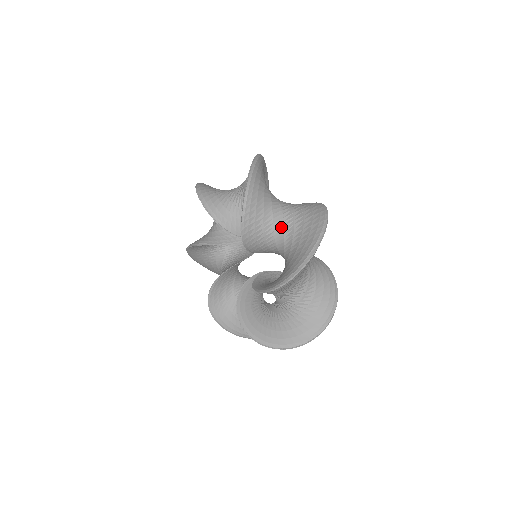
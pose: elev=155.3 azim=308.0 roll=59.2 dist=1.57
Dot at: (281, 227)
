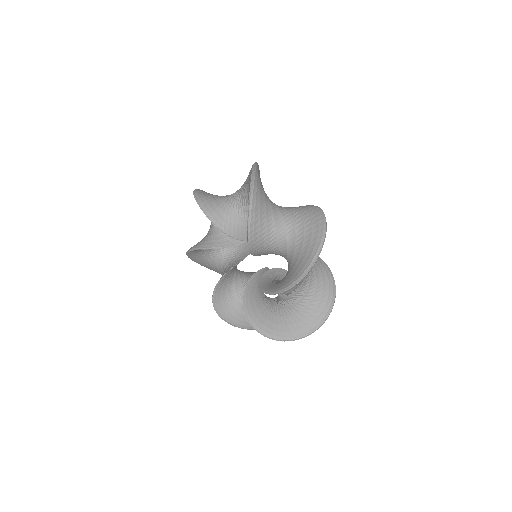
Dot at: (283, 232)
